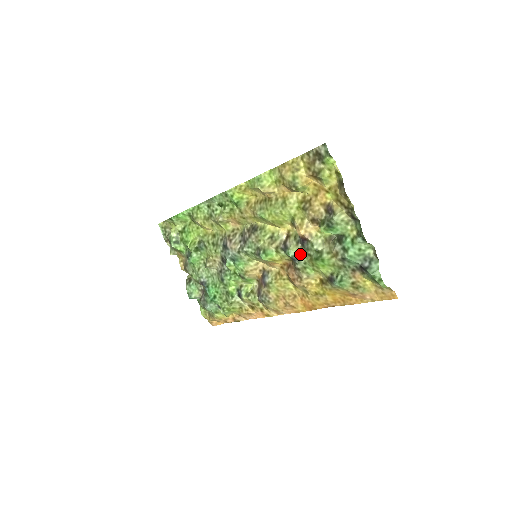
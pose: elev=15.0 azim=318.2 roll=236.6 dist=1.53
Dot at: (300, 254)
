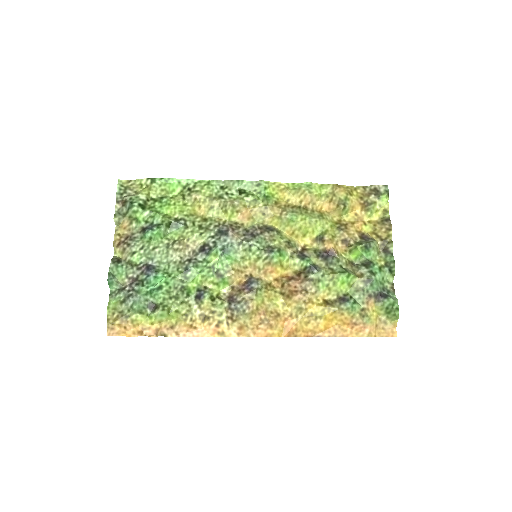
Dot at: (319, 266)
